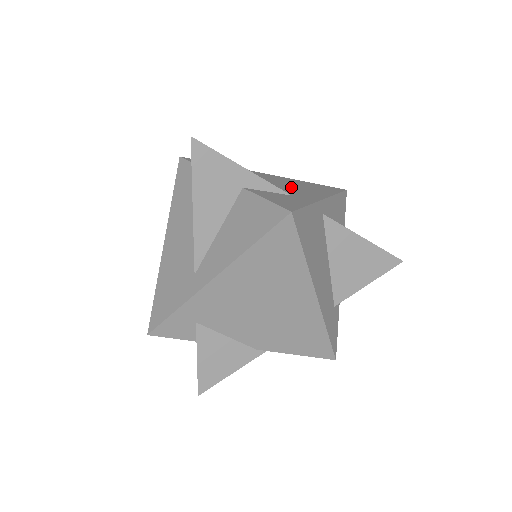
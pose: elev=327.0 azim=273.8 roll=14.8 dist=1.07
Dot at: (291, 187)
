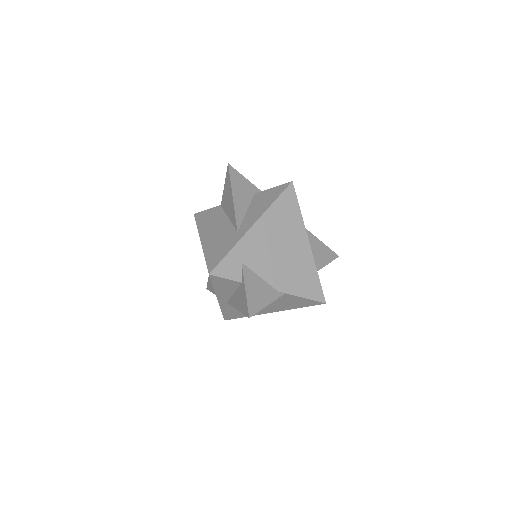
Dot at: occluded
